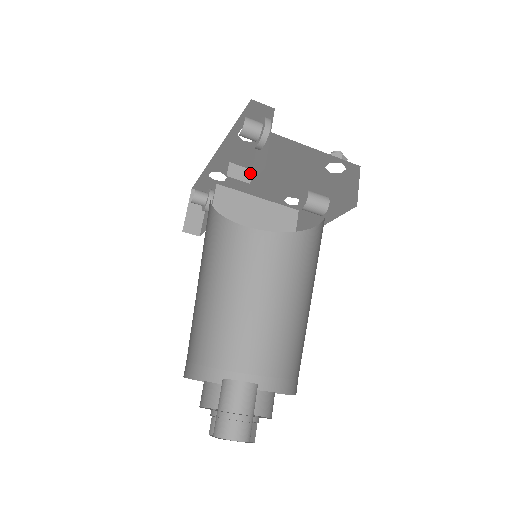
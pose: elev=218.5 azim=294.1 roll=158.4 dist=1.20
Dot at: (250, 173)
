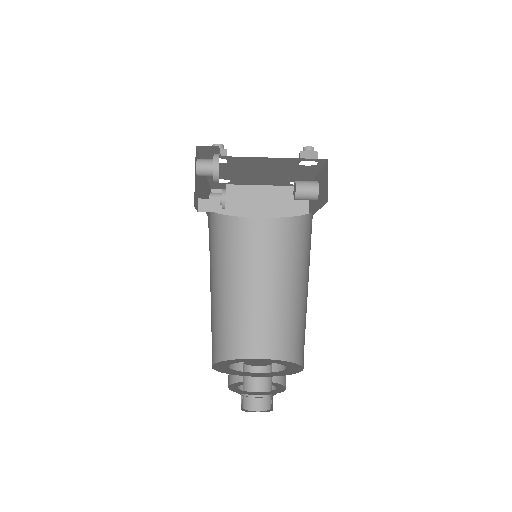
Dot at: (218, 202)
